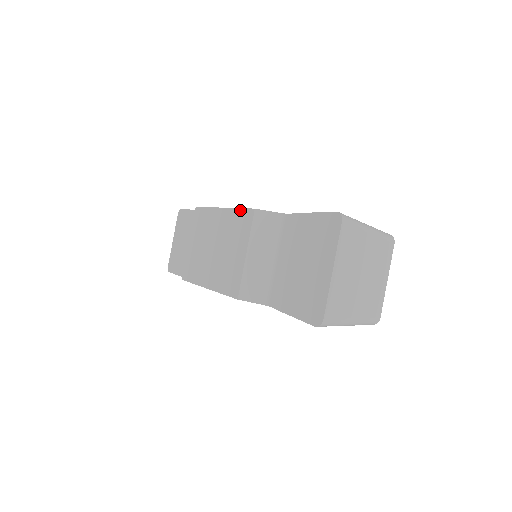
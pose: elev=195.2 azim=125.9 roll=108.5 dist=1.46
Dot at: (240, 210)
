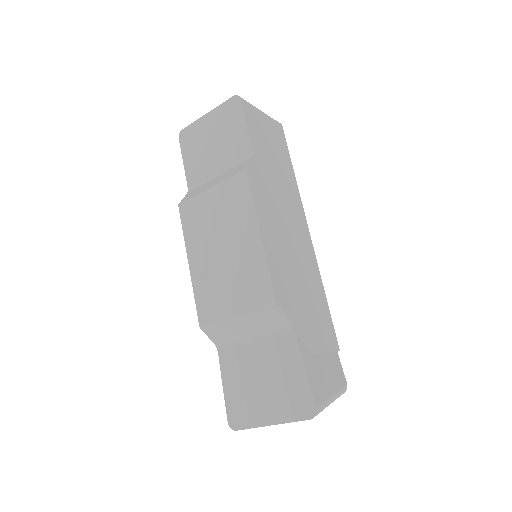
Dot at: (268, 275)
